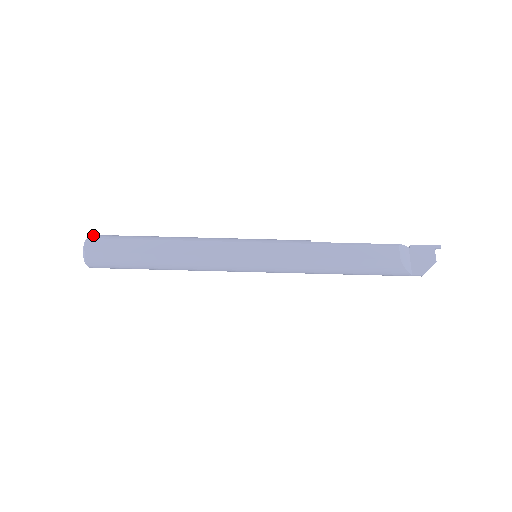
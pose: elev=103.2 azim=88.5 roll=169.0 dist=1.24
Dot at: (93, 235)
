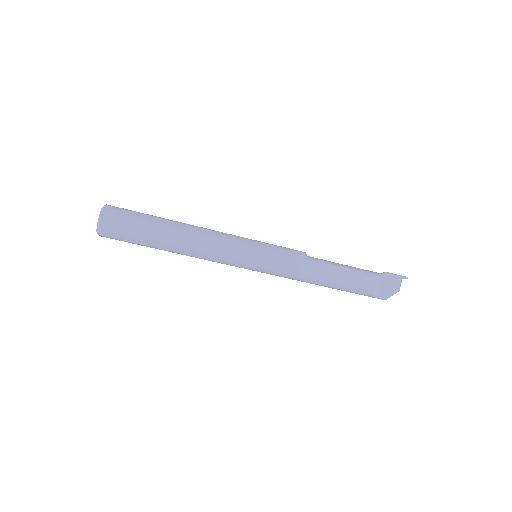
Dot at: (108, 208)
